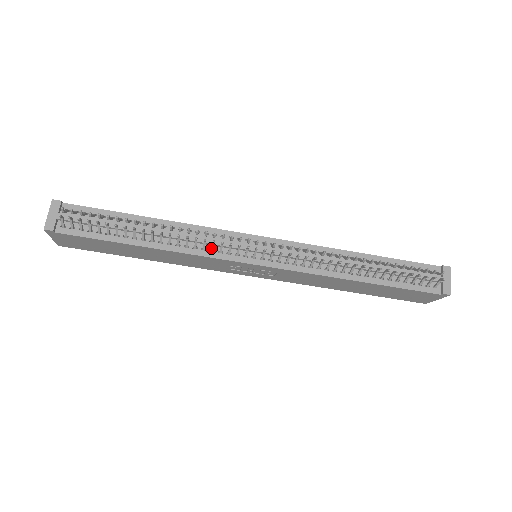
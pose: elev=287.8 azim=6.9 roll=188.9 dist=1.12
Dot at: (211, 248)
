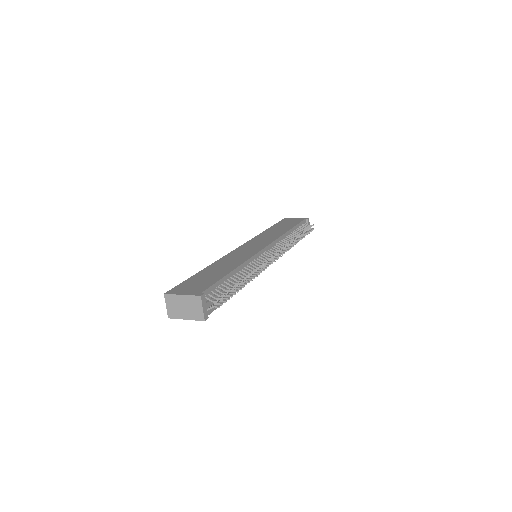
Dot at: occluded
